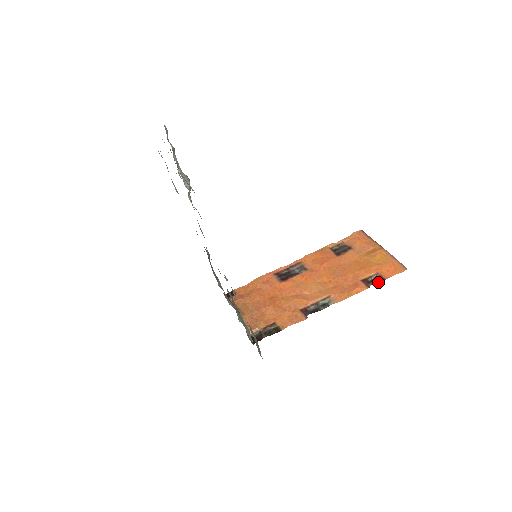
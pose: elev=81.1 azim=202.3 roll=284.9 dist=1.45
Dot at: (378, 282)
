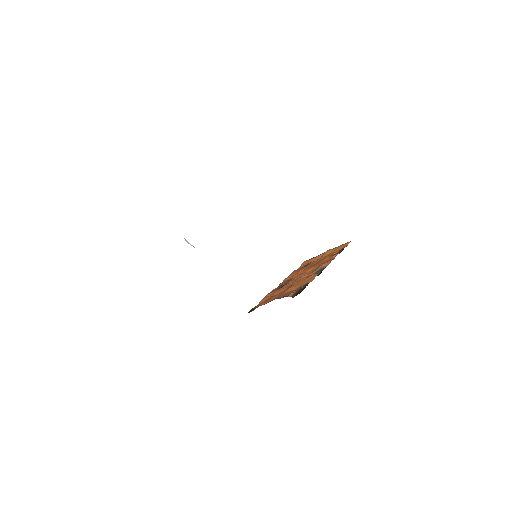
Dot at: occluded
